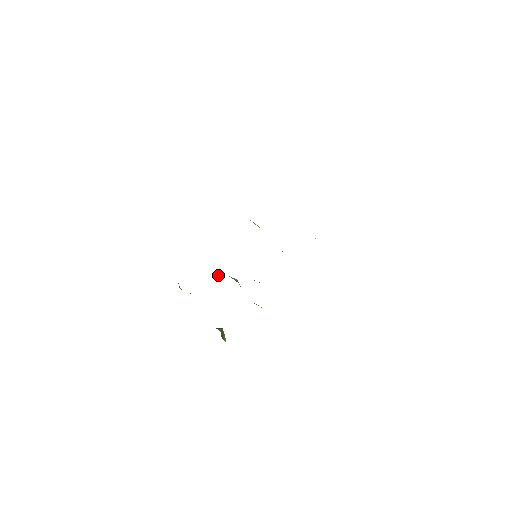
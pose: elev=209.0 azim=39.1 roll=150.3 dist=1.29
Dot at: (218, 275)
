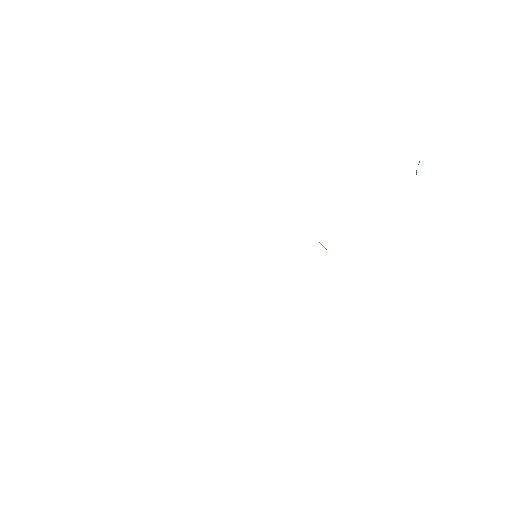
Dot at: occluded
